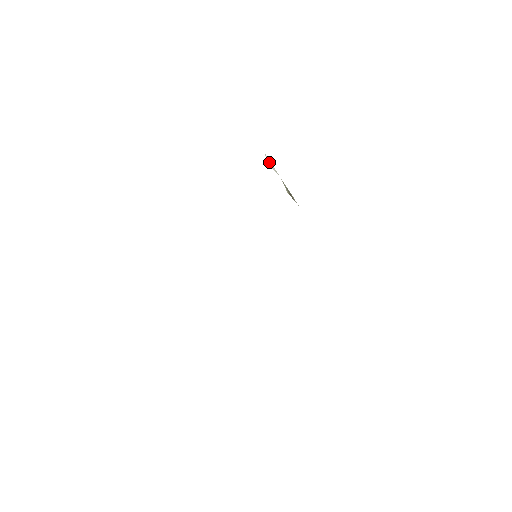
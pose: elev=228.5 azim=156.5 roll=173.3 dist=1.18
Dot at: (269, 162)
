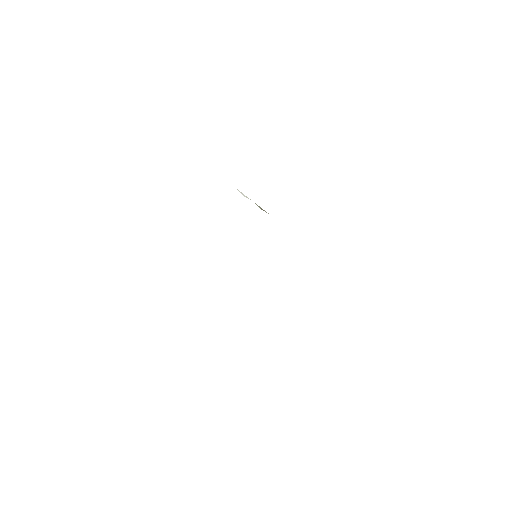
Dot at: (241, 193)
